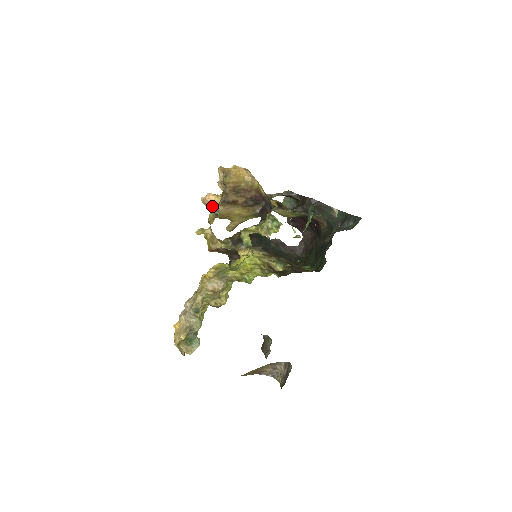
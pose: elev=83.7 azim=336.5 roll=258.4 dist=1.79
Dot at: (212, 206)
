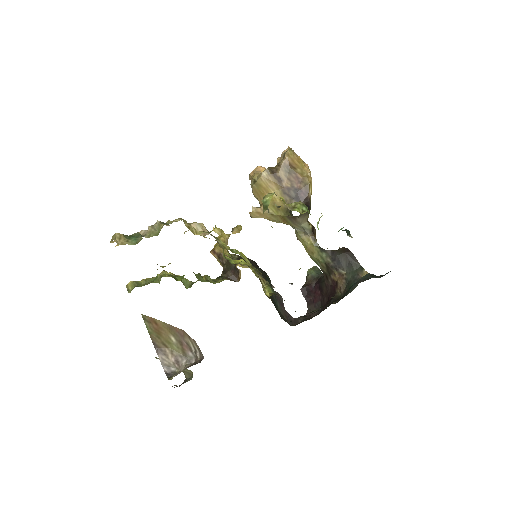
Dot at: (257, 173)
